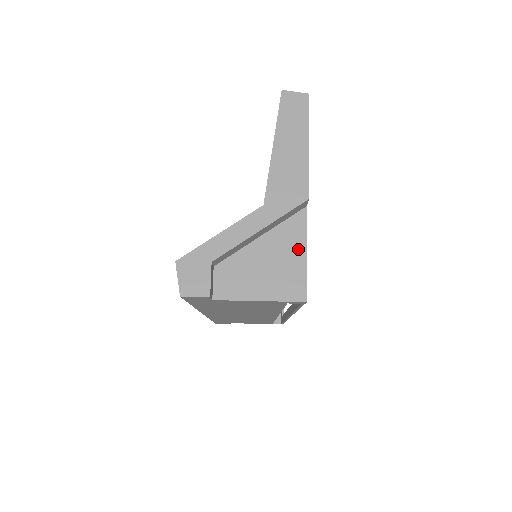
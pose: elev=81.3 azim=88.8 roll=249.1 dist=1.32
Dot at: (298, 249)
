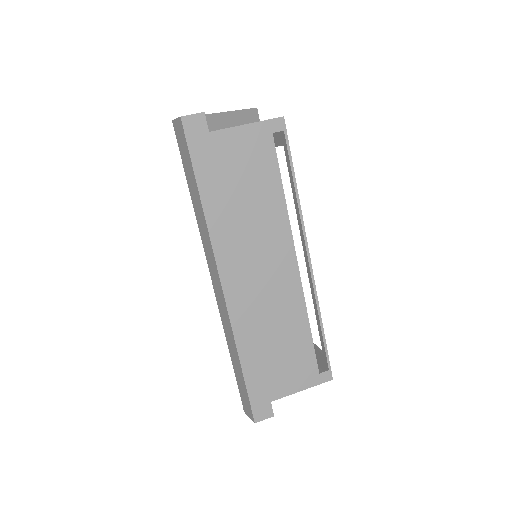
Dot at: occluded
